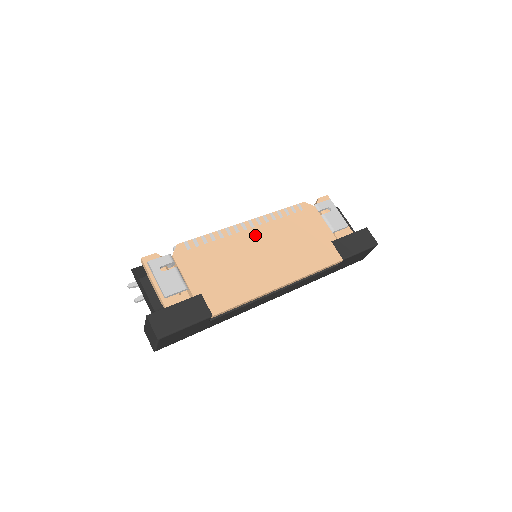
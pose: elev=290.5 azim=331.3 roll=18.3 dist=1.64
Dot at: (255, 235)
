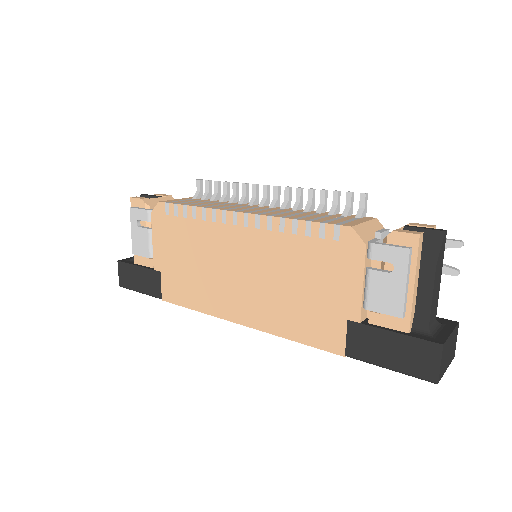
Dot at: (242, 240)
